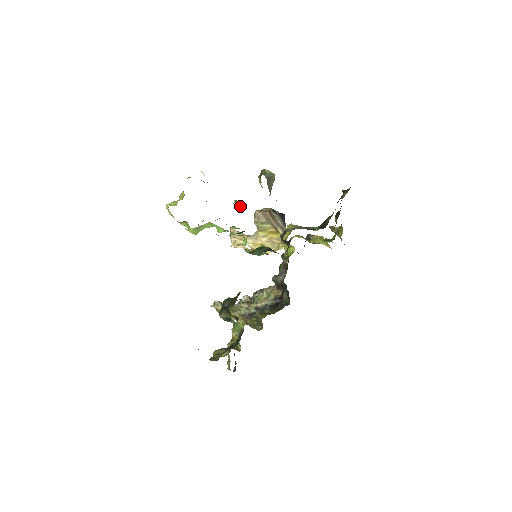
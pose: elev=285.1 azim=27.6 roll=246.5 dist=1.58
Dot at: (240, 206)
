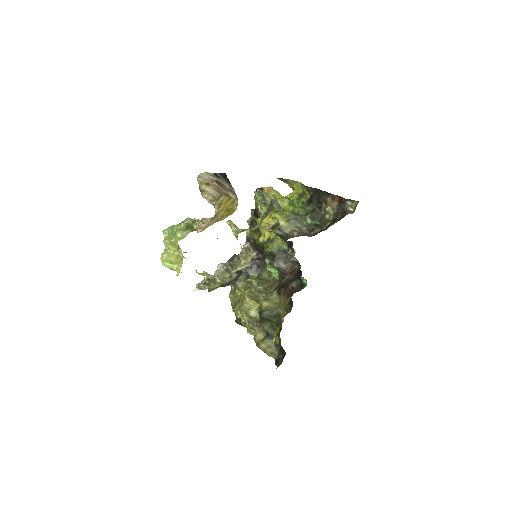
Dot at: occluded
